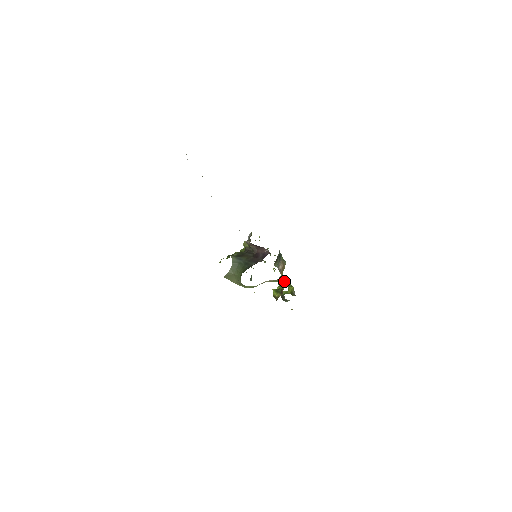
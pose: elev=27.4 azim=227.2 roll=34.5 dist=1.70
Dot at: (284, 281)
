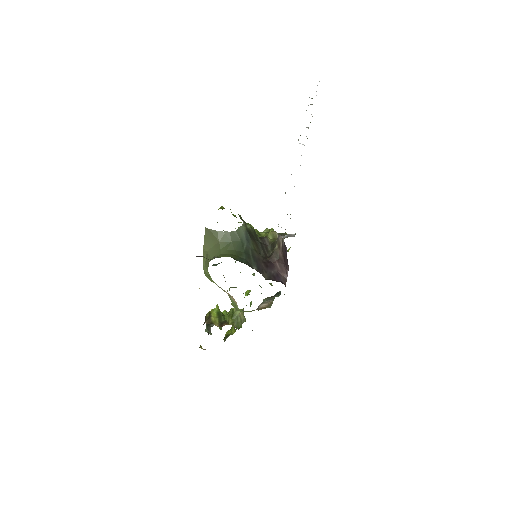
Dot at: (240, 317)
